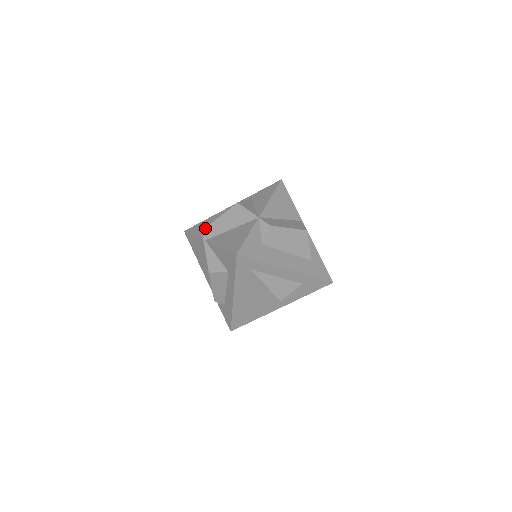
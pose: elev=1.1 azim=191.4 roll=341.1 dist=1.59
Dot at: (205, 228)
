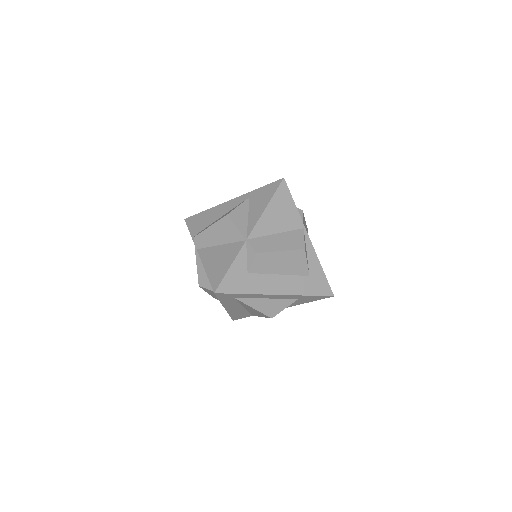
Dot at: (196, 235)
